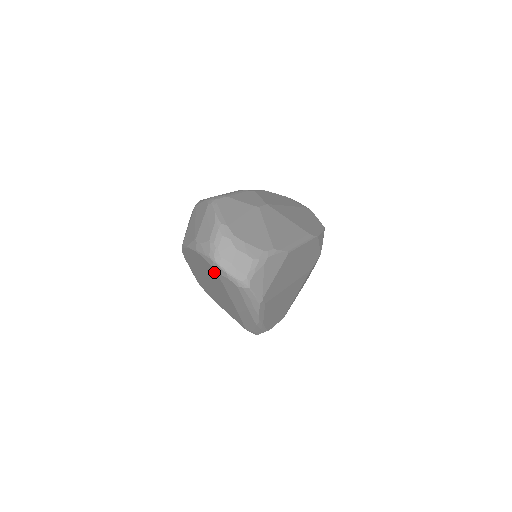
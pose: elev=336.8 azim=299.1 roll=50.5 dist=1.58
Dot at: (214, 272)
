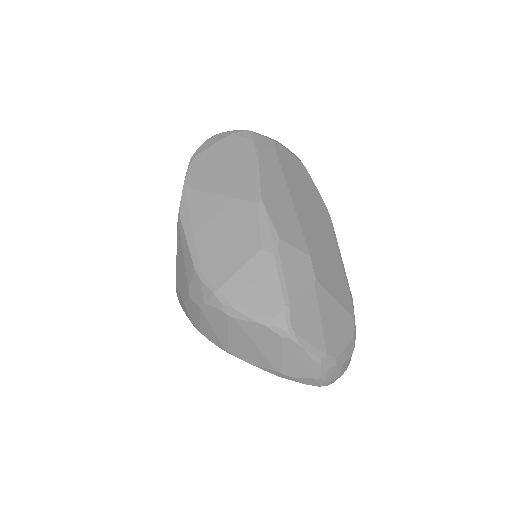
Dot at: occluded
